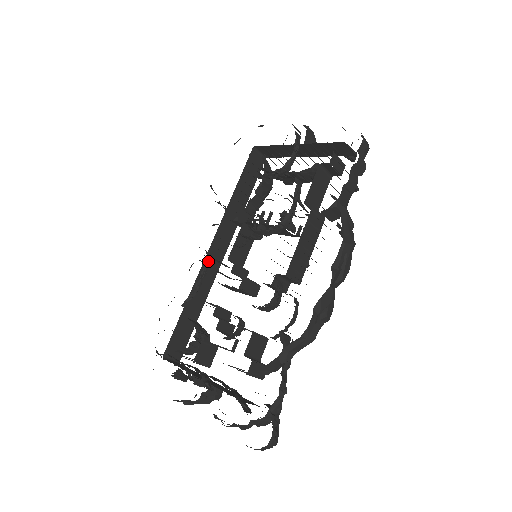
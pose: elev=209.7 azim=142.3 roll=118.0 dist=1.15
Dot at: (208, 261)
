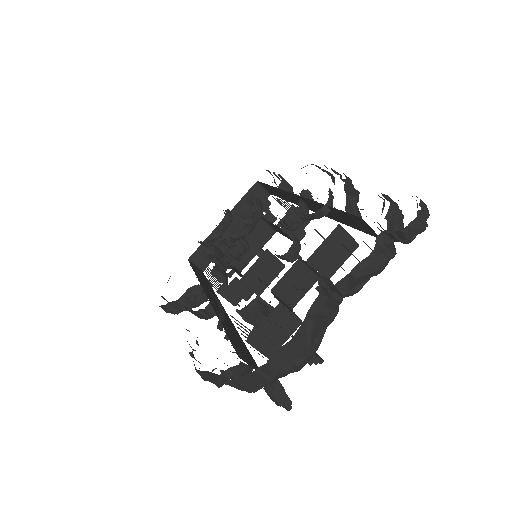
Dot at: occluded
